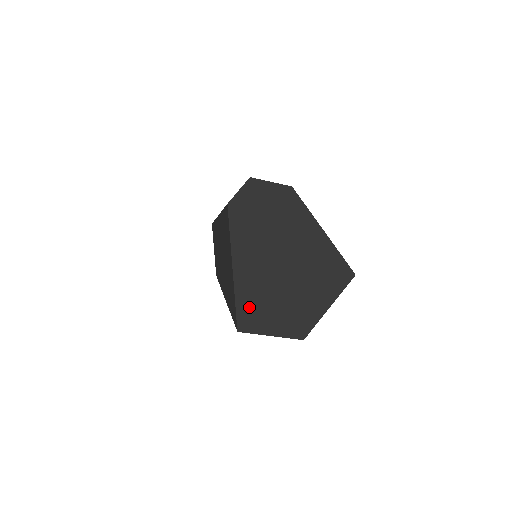
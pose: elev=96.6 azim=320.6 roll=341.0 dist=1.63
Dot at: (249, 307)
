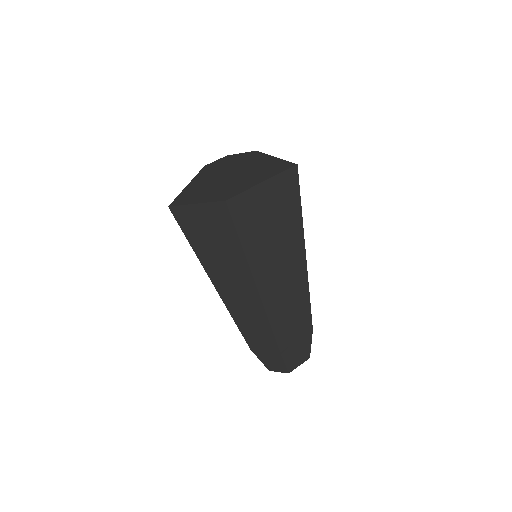
Dot at: (188, 195)
